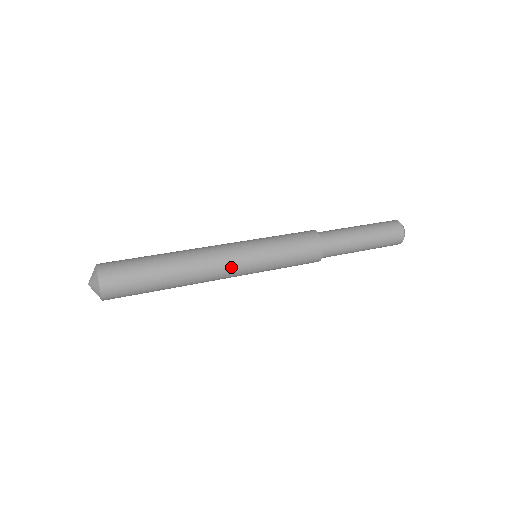
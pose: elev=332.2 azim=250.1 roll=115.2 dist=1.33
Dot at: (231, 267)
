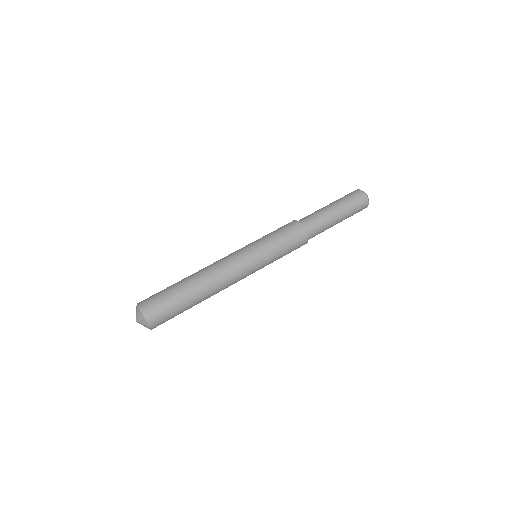
Dot at: (241, 274)
